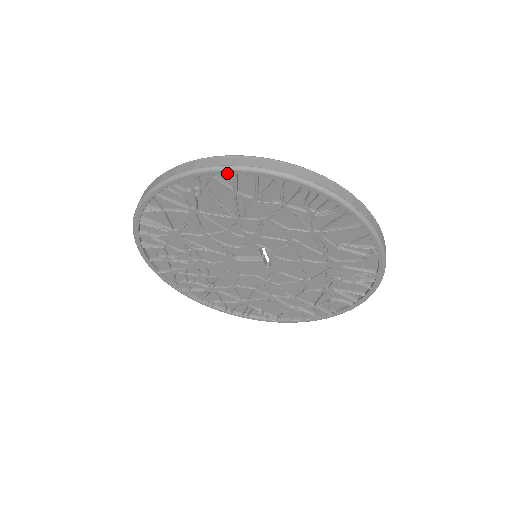
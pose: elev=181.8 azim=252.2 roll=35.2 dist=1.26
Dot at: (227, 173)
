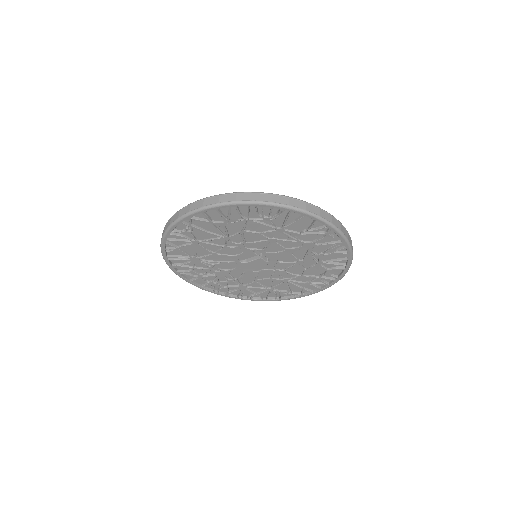
Dot at: occluded
